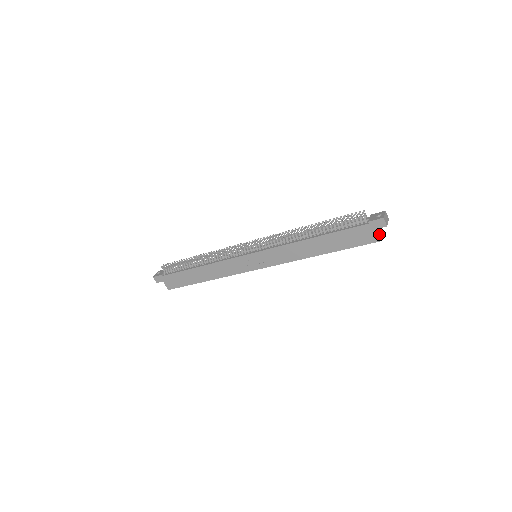
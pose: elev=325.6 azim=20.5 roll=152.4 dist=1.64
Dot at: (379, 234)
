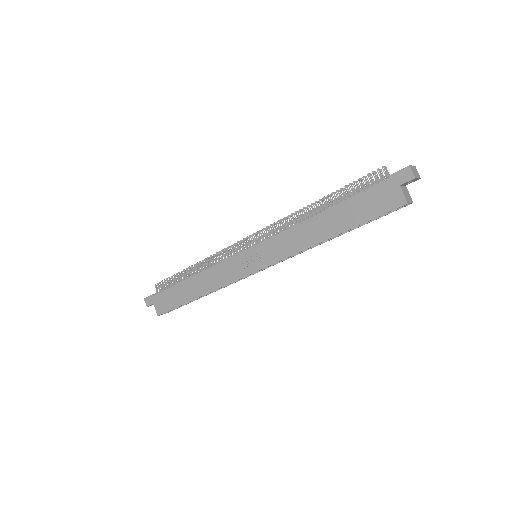
Dot at: (407, 197)
